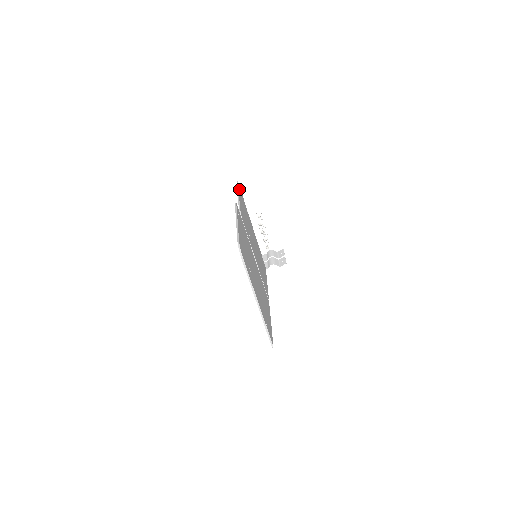
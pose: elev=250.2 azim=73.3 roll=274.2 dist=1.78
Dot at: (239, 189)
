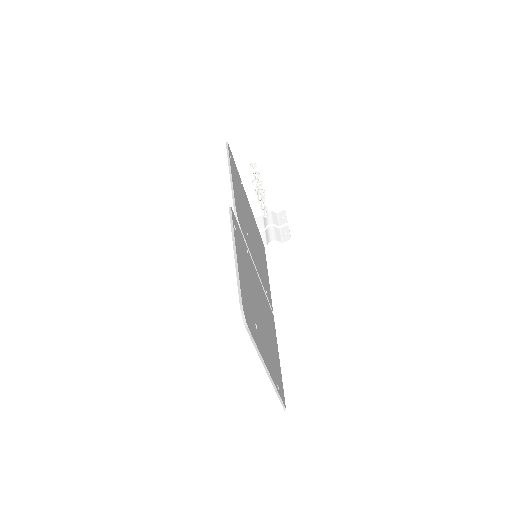
Dot at: (230, 156)
